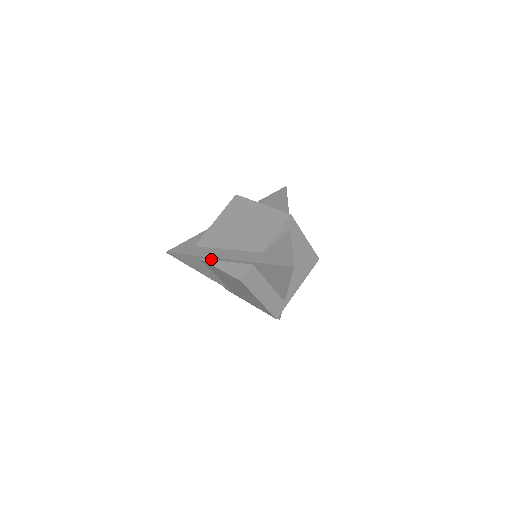
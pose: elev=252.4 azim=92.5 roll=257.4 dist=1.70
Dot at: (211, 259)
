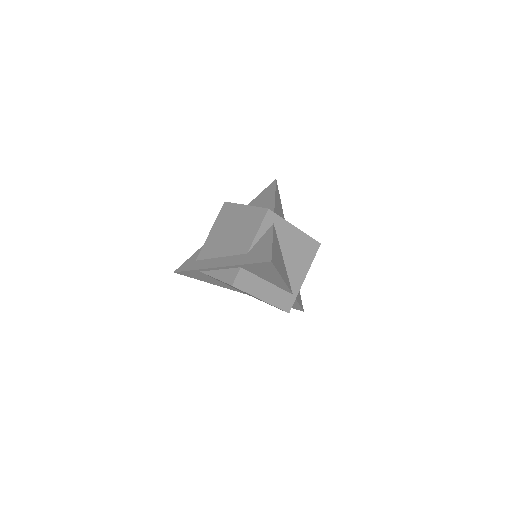
Dot at: (208, 270)
